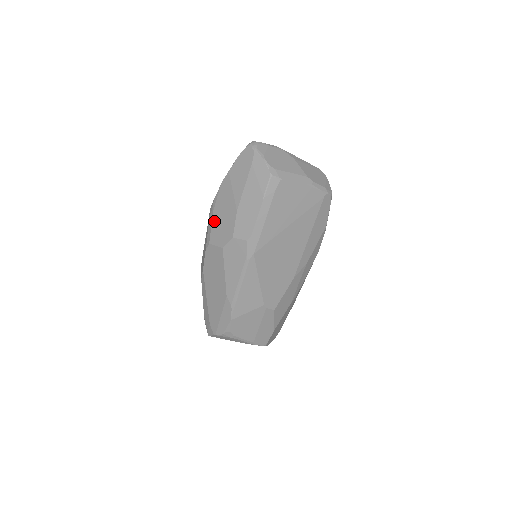
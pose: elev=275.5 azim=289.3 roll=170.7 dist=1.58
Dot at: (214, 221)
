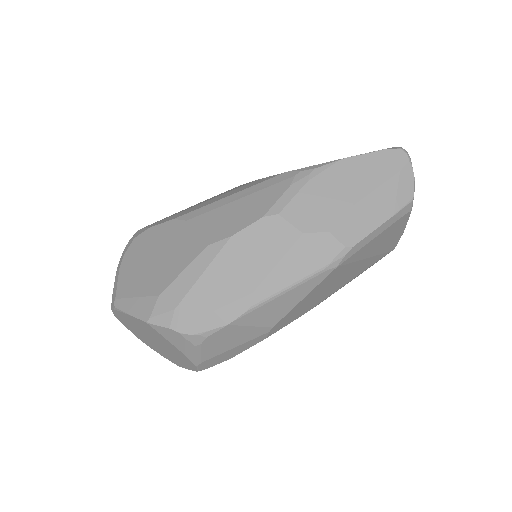
Dot at: (304, 193)
